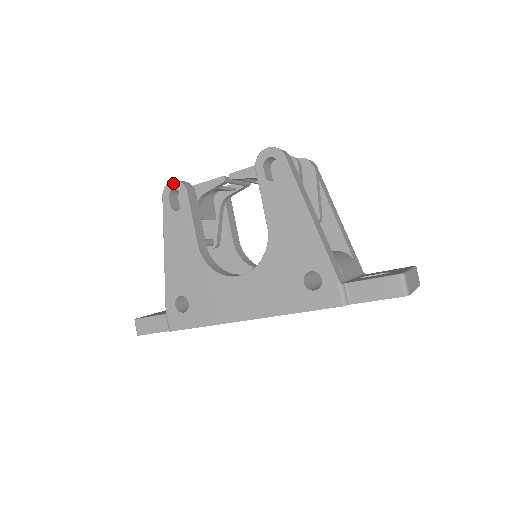
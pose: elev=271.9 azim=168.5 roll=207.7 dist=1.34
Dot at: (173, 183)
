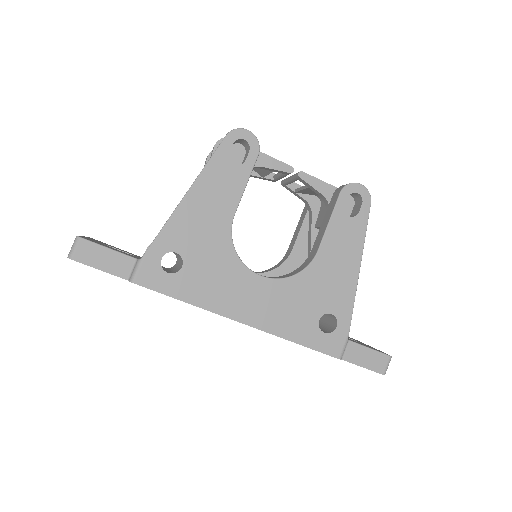
Dot at: (249, 134)
